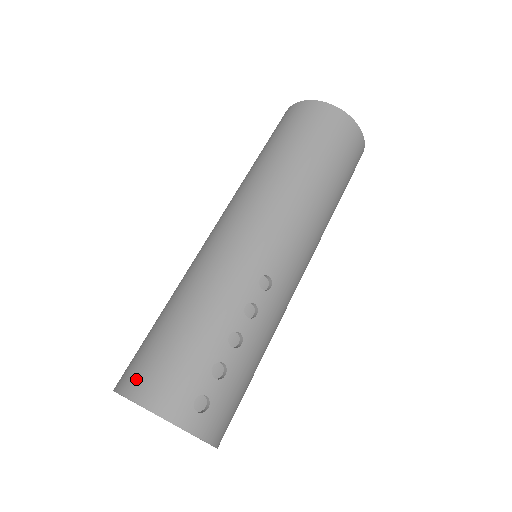
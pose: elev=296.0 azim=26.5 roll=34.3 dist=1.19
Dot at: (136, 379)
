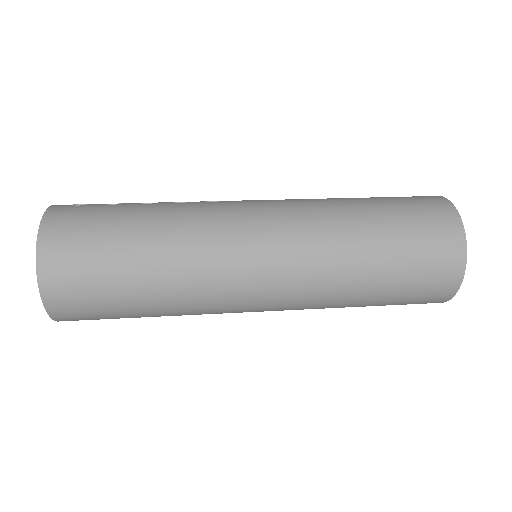
Dot at: occluded
